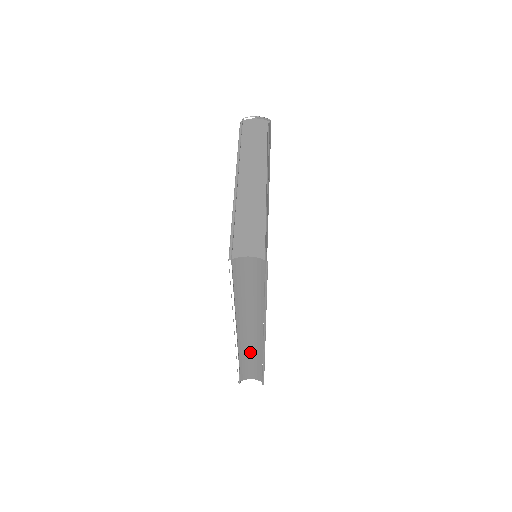
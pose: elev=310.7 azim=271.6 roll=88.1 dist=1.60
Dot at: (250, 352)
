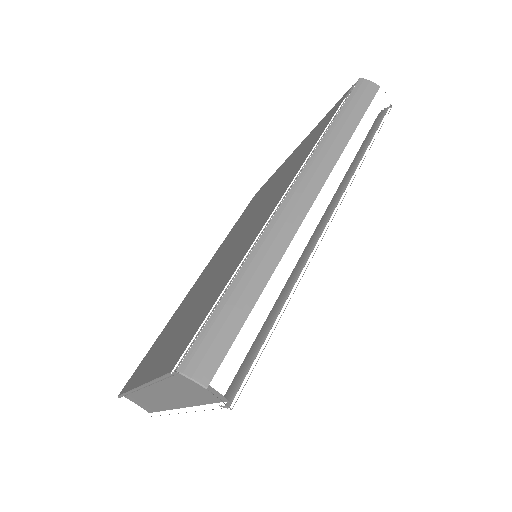
Dot at: occluded
